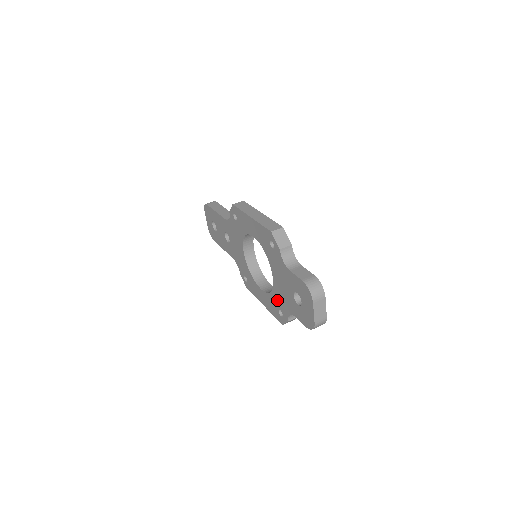
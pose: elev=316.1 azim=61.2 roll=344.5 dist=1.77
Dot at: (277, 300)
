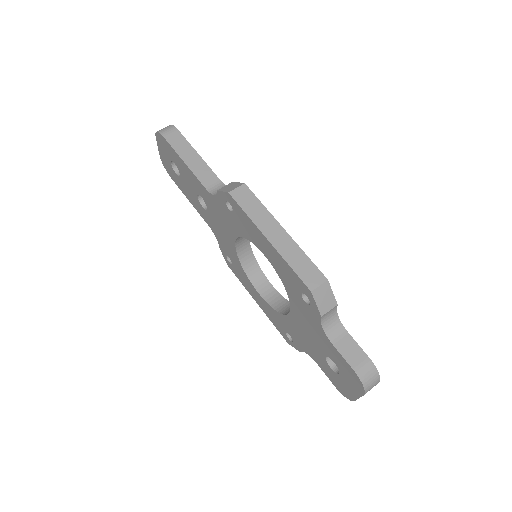
Dot at: (288, 327)
